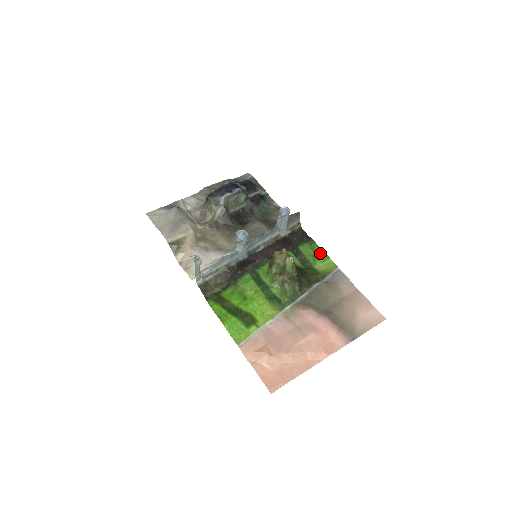
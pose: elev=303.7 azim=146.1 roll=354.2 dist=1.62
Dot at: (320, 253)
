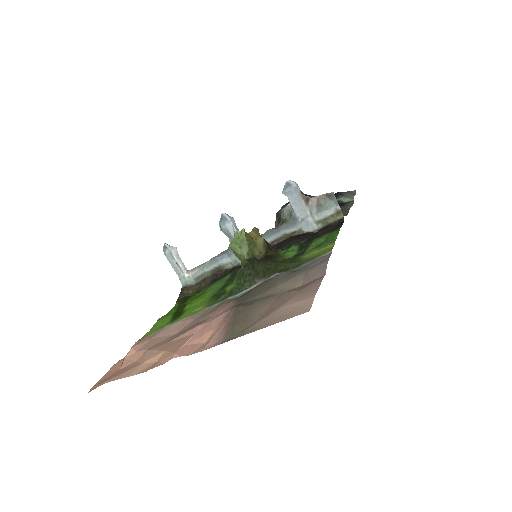
Dot at: (330, 240)
